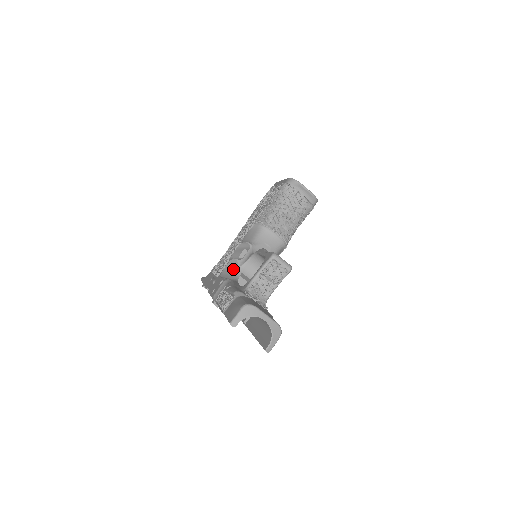
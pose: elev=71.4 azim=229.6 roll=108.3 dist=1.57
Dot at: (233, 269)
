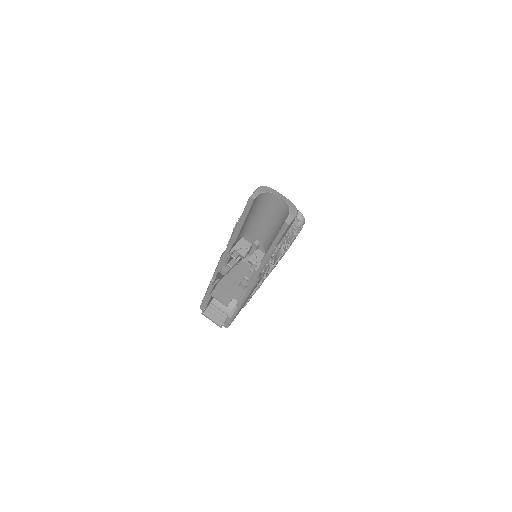
Dot at: occluded
